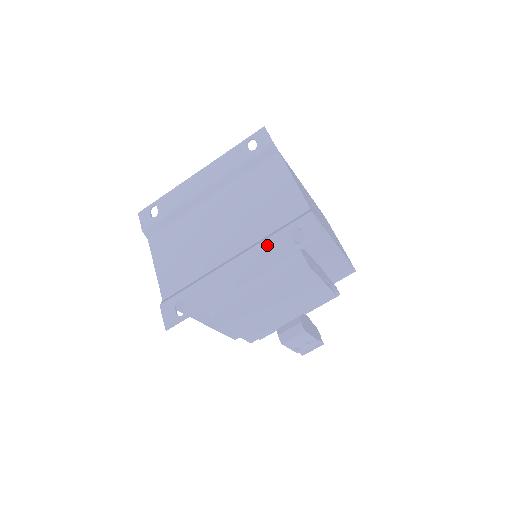
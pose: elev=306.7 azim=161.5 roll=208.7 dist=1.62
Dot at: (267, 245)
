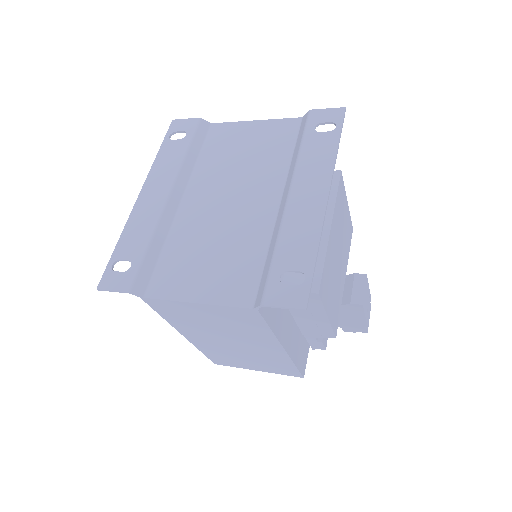
Dot at: (307, 155)
